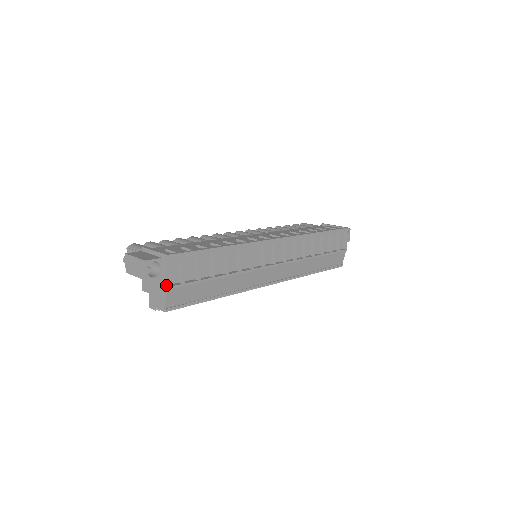
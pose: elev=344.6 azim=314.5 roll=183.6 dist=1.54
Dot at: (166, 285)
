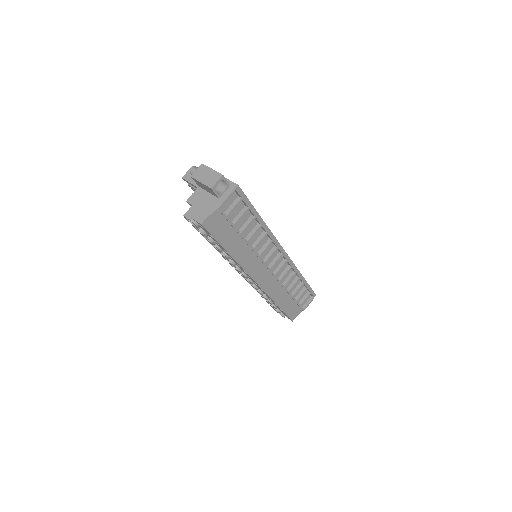
Dot at: (219, 205)
